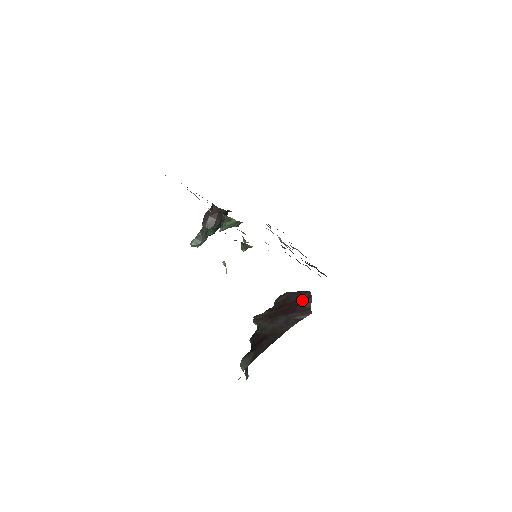
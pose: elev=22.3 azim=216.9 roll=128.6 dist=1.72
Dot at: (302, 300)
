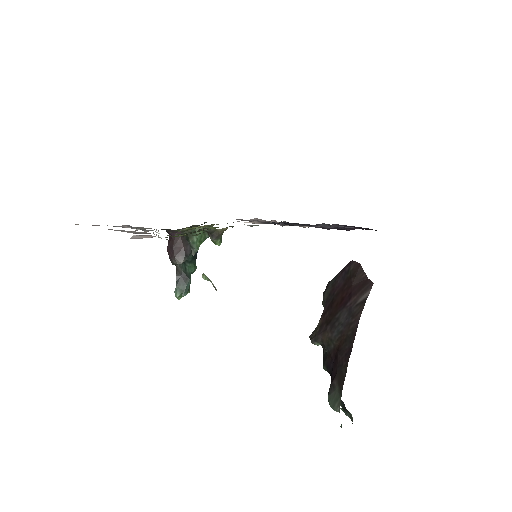
Dot at: (351, 276)
